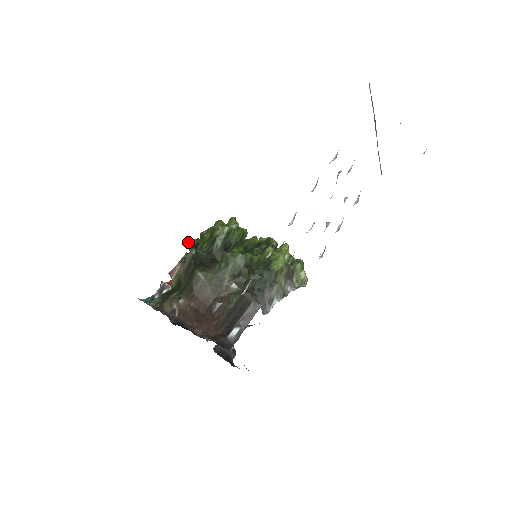
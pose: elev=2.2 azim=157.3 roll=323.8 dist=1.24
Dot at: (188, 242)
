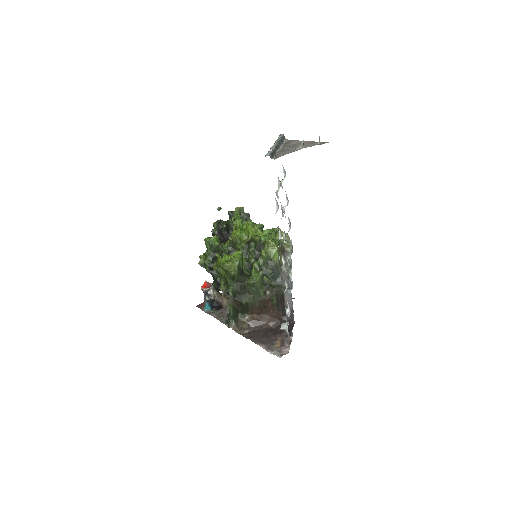
Dot at: occluded
